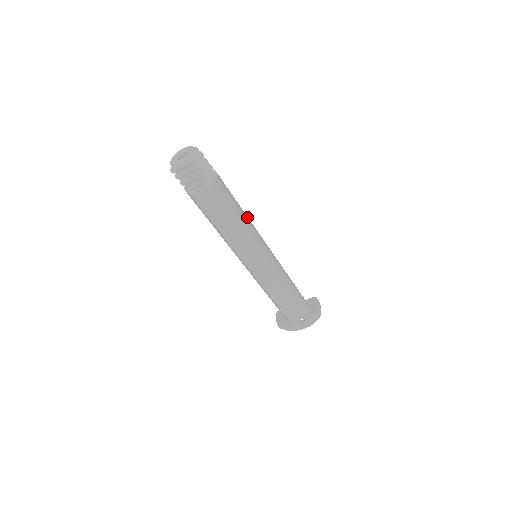
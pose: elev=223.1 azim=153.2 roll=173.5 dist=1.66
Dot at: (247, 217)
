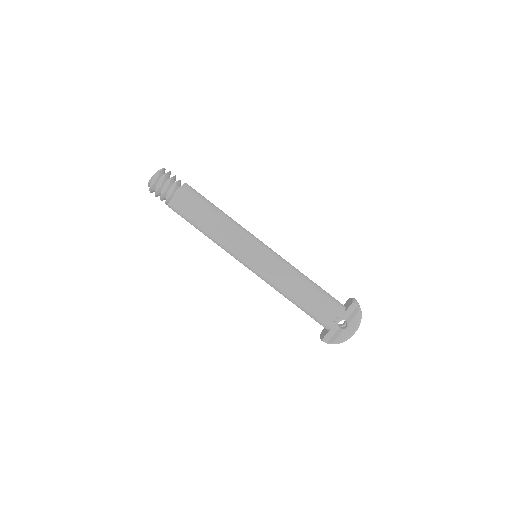
Dot at: (228, 216)
